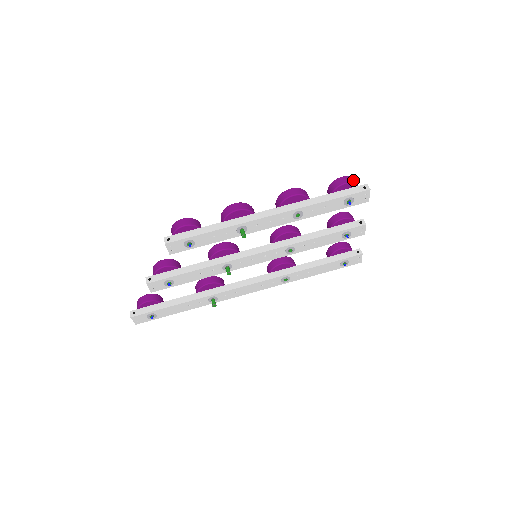
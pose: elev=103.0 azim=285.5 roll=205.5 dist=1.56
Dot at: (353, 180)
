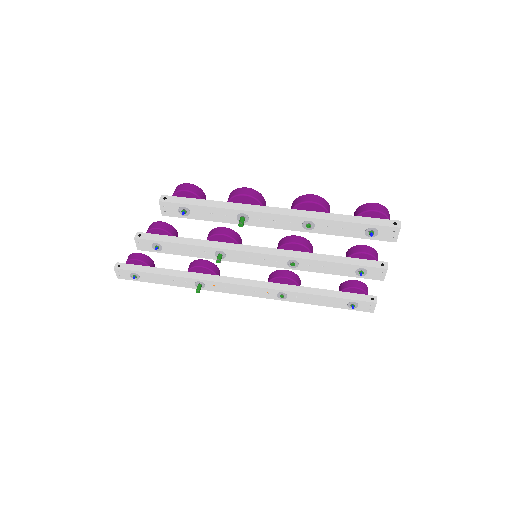
Dot at: (386, 211)
